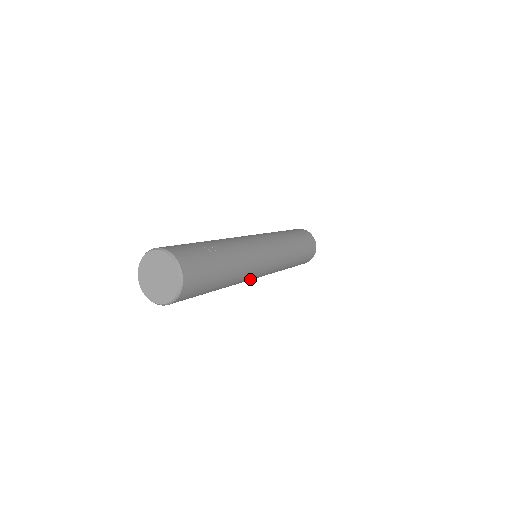
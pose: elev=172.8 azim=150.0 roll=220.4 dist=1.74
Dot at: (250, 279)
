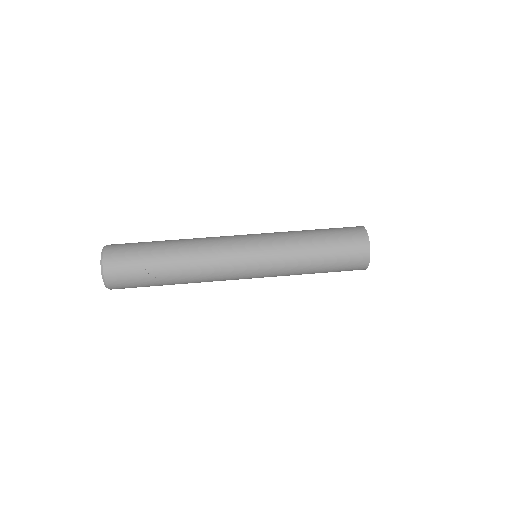
Dot at: occluded
